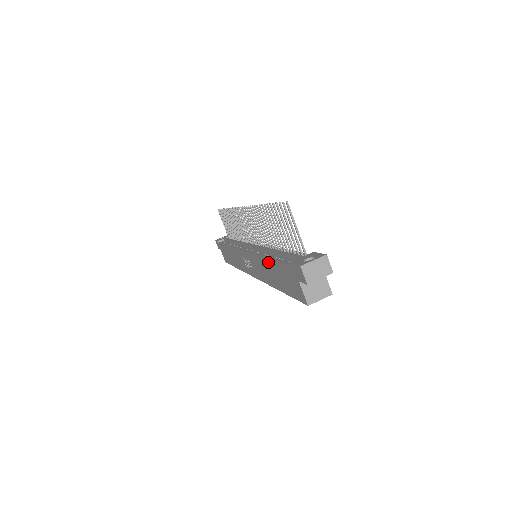
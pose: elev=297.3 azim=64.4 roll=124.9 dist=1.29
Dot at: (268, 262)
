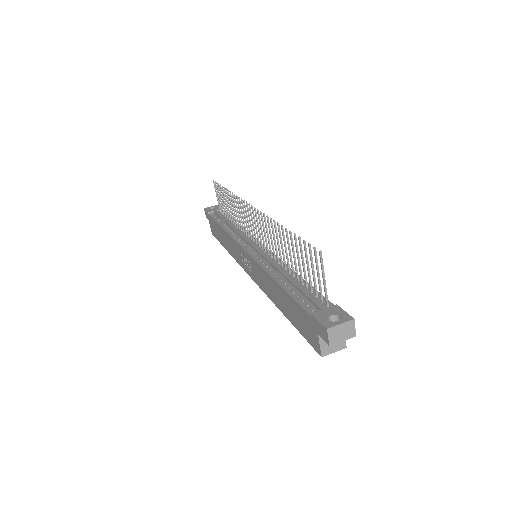
Dot at: (279, 287)
